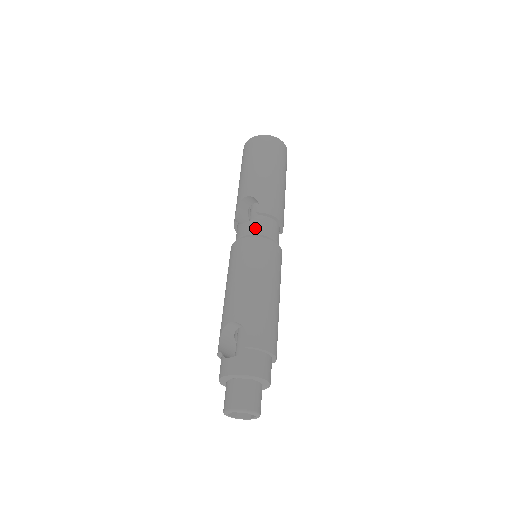
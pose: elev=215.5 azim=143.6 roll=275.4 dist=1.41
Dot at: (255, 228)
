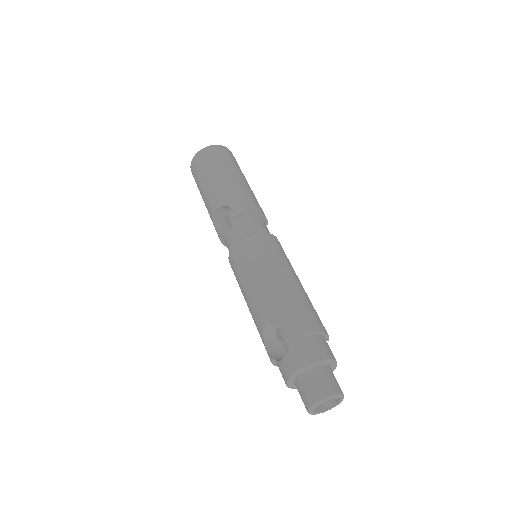
Dot at: (240, 231)
